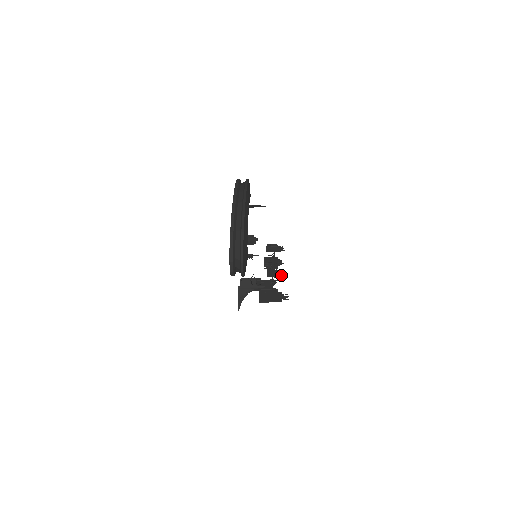
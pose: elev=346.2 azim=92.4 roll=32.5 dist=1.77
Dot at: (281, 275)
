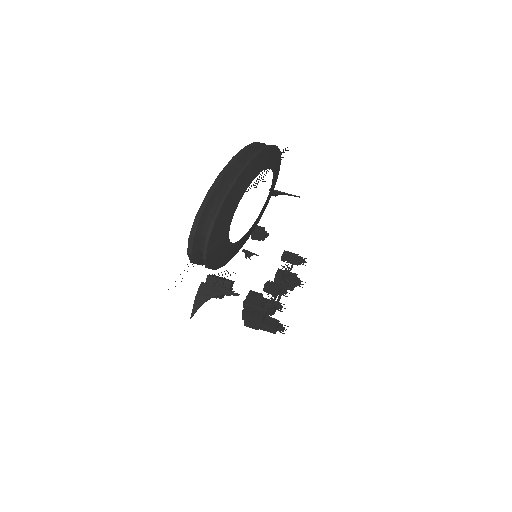
Dot at: occluded
